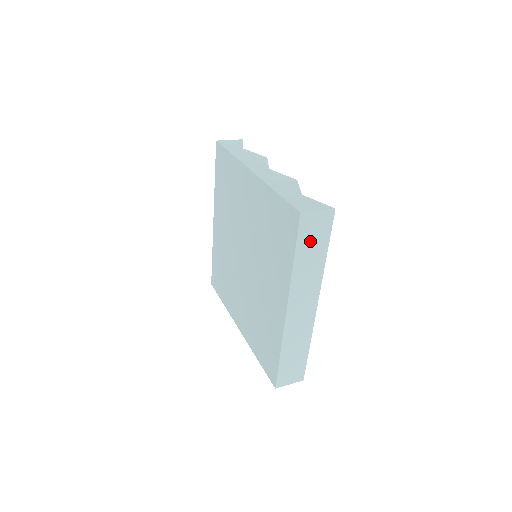
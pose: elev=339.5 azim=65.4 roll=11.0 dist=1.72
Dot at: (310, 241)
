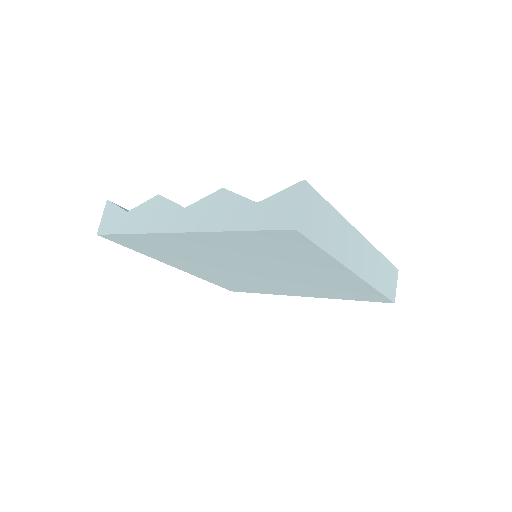
Dot at: (319, 225)
